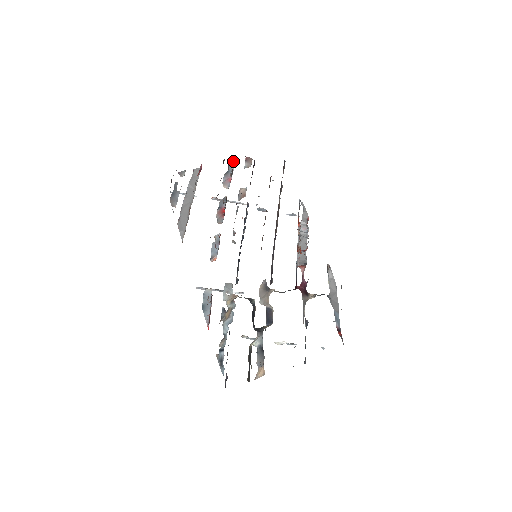
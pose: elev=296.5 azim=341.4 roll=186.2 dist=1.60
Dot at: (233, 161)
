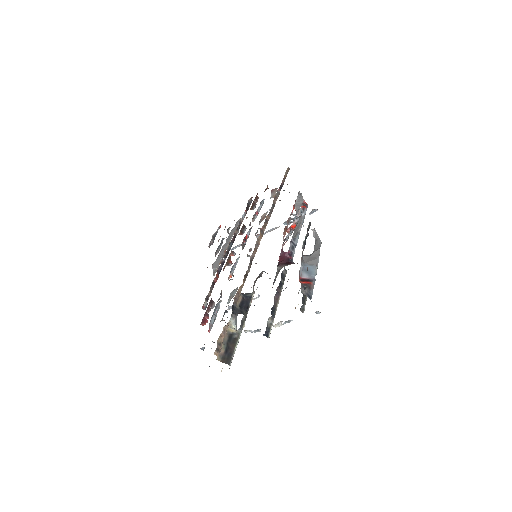
Dot at: (263, 199)
